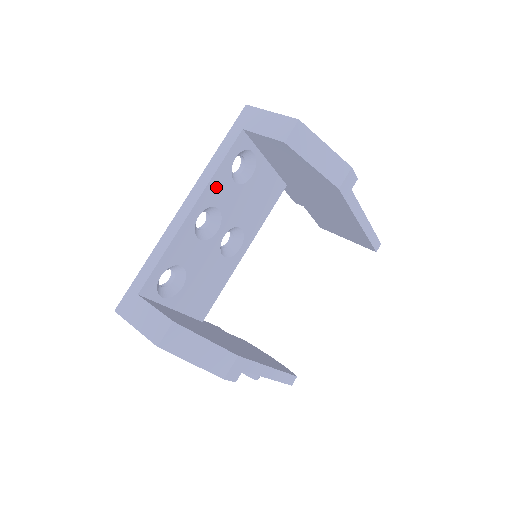
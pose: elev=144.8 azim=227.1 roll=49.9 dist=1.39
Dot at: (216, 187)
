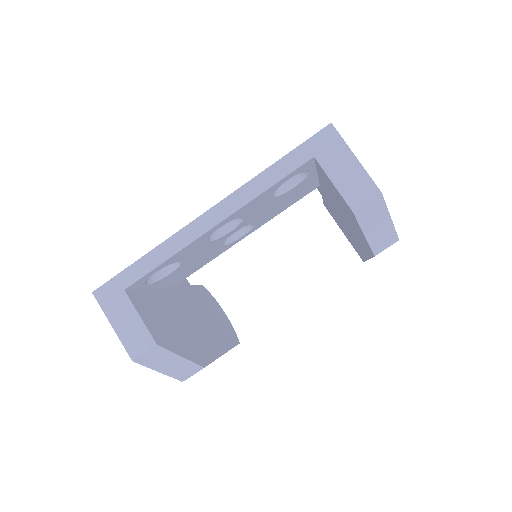
Dot at: (253, 204)
